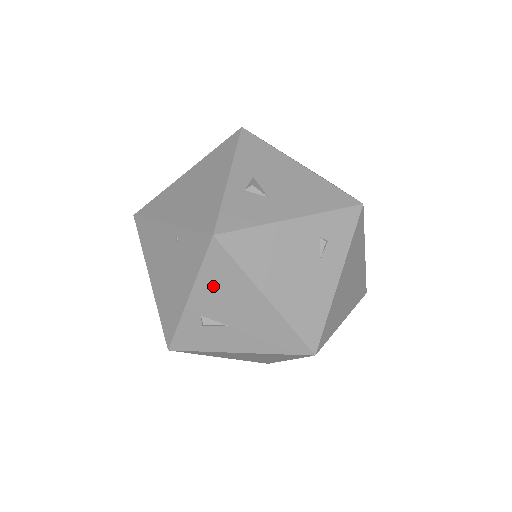
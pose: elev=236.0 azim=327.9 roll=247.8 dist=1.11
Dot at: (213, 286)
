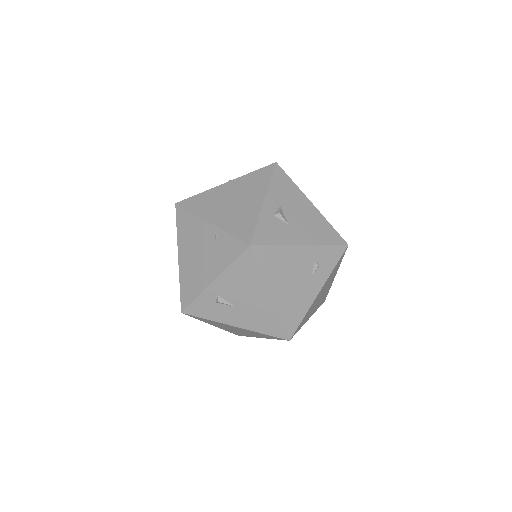
Dot at: (235, 278)
